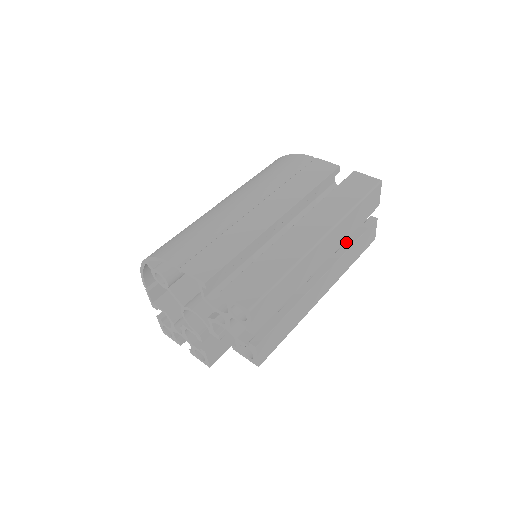
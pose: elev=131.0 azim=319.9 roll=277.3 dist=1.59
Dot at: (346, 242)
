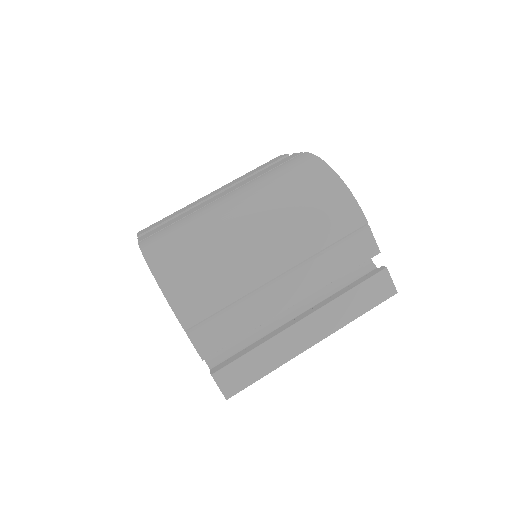
Dot at: occluded
